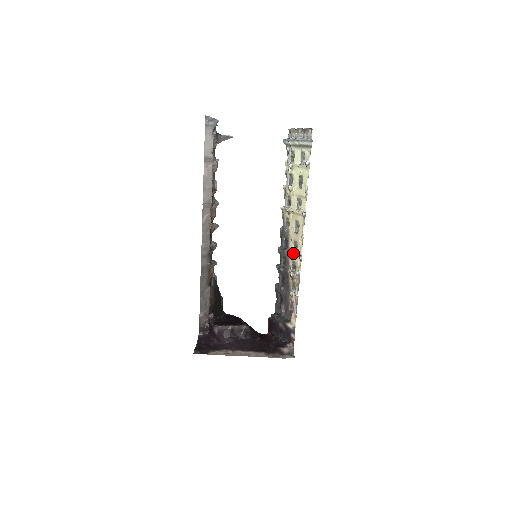
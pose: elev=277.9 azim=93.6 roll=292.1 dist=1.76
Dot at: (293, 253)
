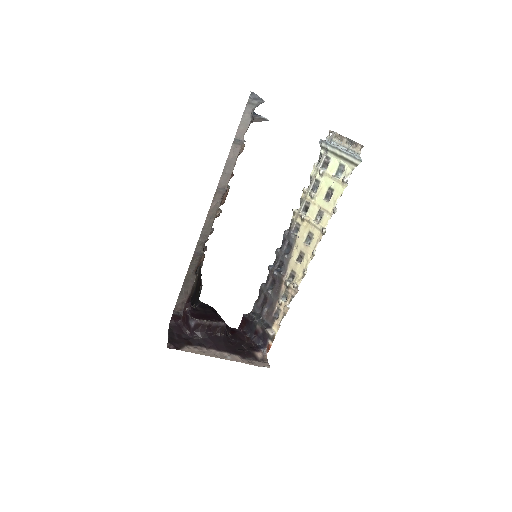
Dot at: (295, 263)
